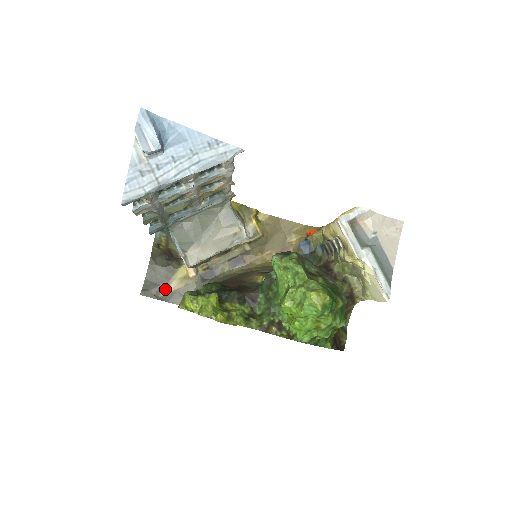
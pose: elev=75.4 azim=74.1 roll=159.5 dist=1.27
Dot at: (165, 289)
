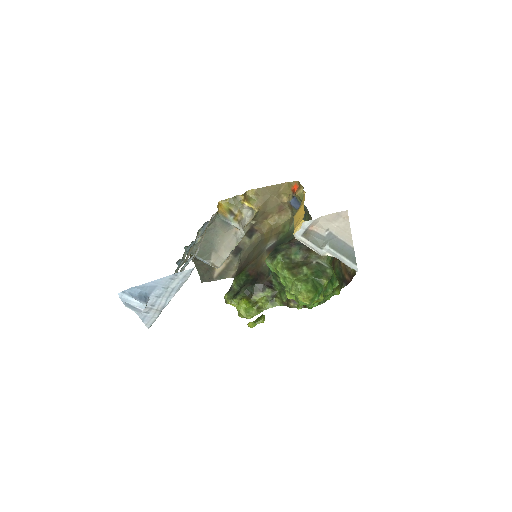
Dot at: (214, 272)
